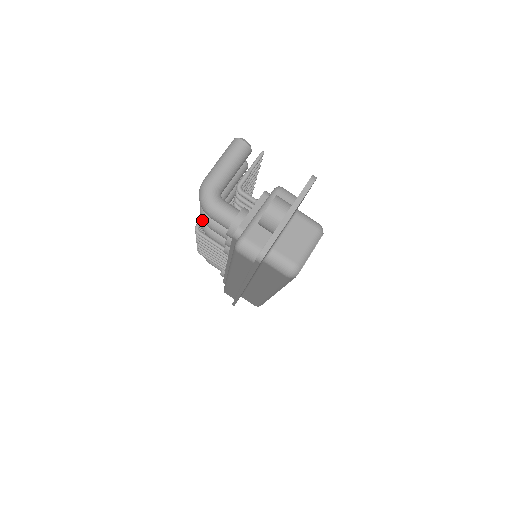
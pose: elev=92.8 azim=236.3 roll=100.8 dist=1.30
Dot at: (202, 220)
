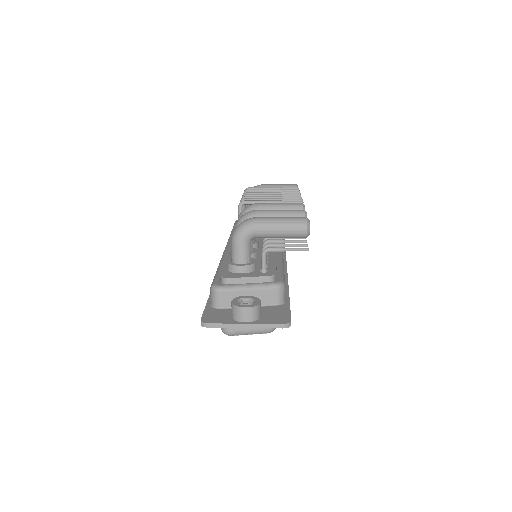
Dot at: (245, 211)
